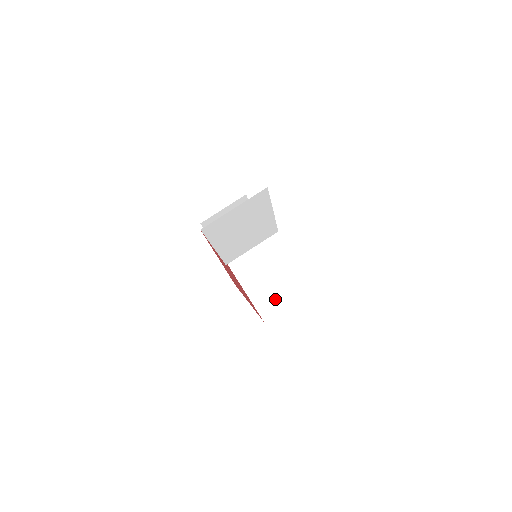
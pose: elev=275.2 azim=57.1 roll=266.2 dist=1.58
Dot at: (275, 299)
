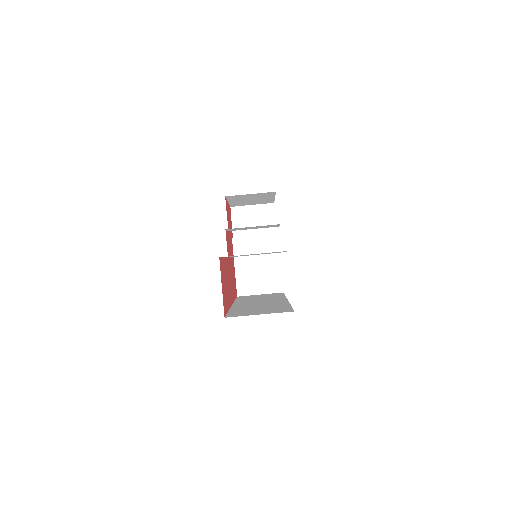
Dot at: (255, 281)
